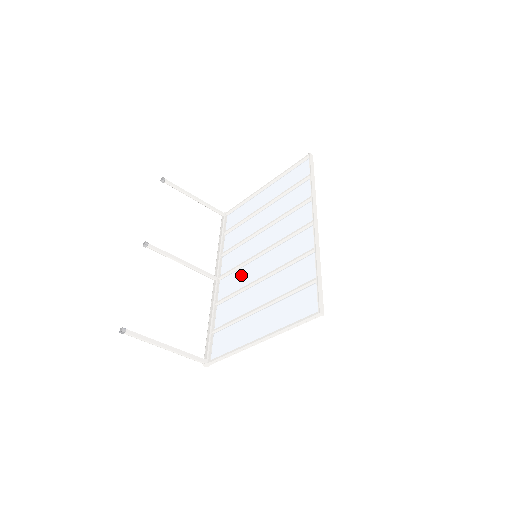
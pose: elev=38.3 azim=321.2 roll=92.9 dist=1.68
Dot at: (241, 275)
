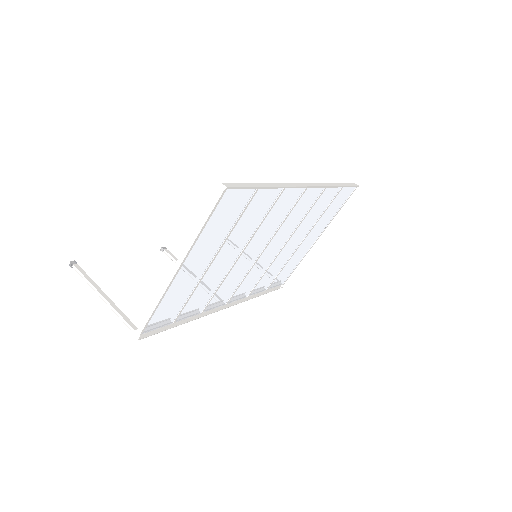
Dot at: (236, 279)
